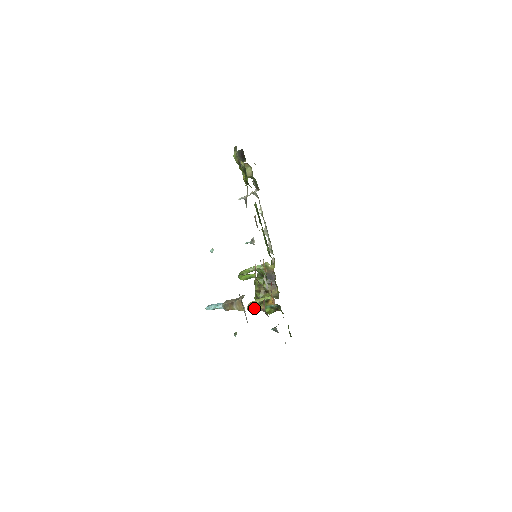
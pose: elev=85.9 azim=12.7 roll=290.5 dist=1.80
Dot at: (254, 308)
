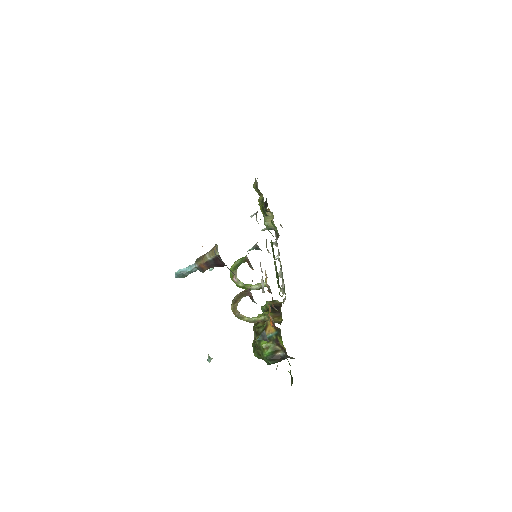
Dot at: (238, 294)
